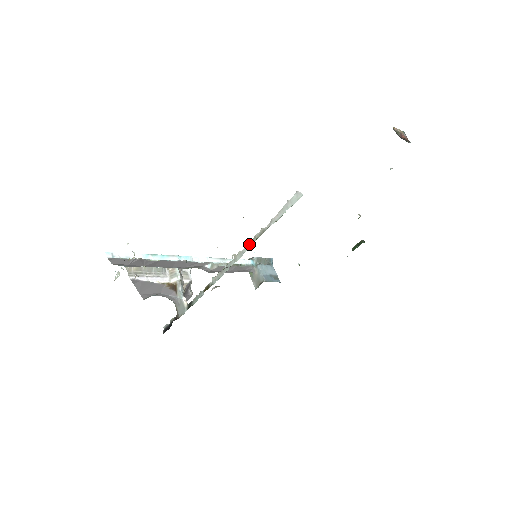
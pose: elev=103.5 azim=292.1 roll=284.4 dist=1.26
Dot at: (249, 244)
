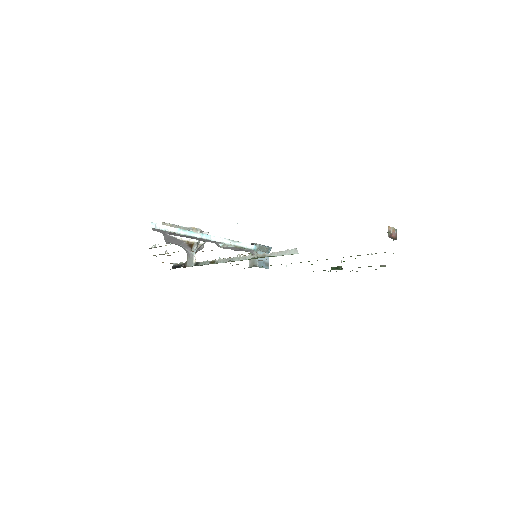
Dot at: (252, 256)
